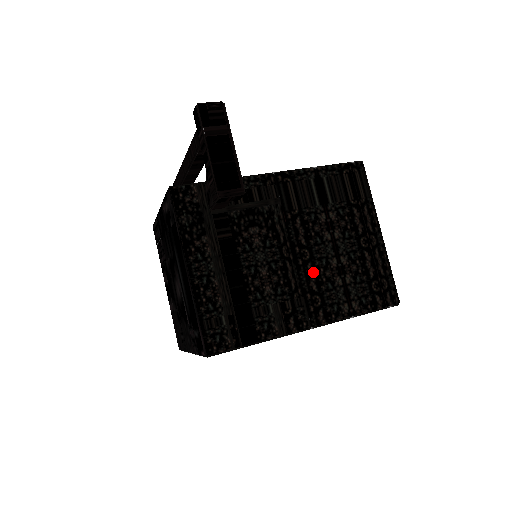
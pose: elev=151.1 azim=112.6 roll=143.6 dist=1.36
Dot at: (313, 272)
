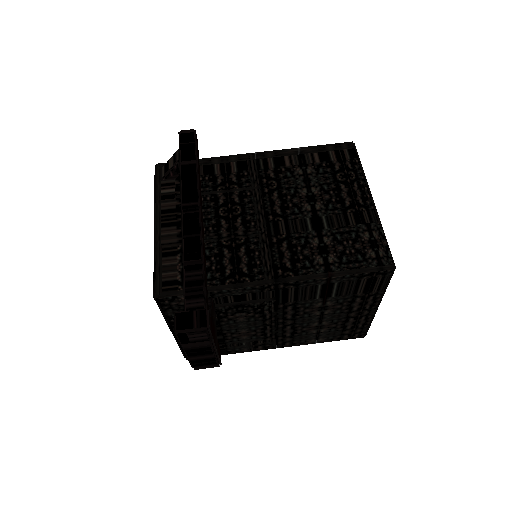
Dot at: (291, 329)
